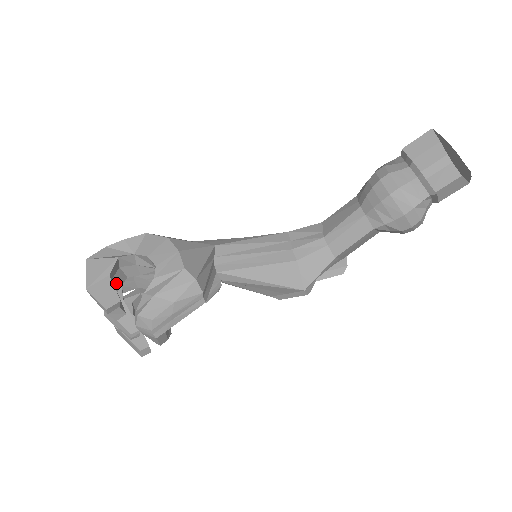
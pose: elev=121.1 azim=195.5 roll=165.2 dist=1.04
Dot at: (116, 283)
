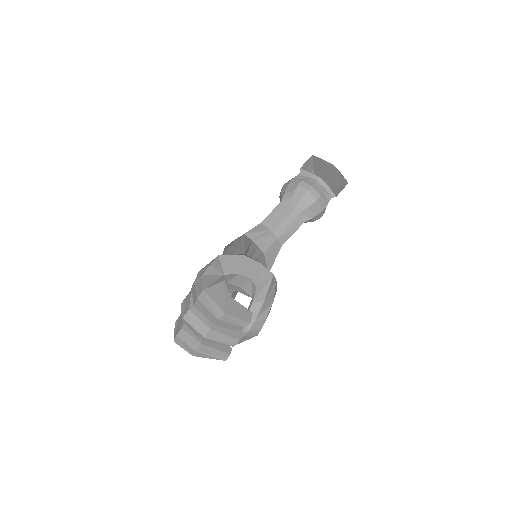
Dot at: occluded
